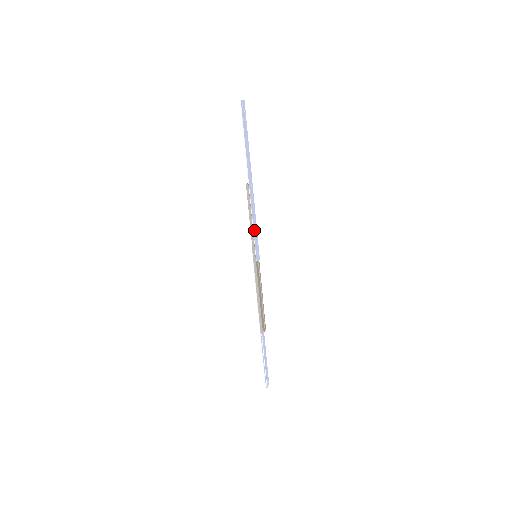
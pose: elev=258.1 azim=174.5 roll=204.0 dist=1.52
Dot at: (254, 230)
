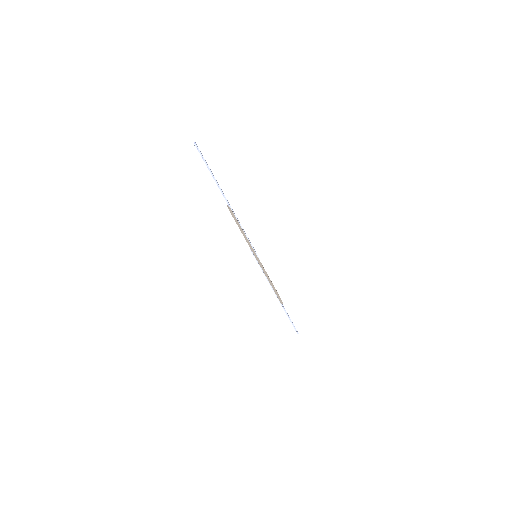
Dot at: (248, 239)
